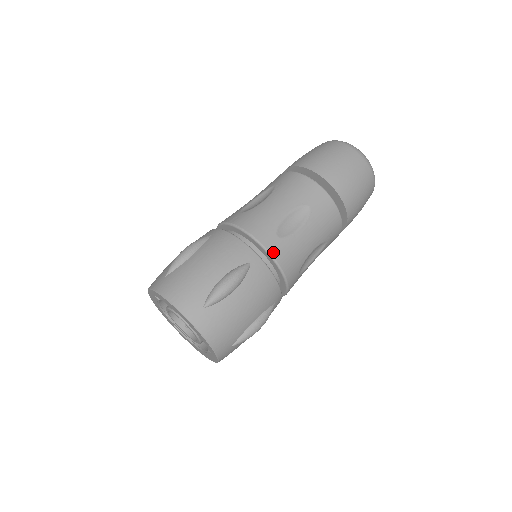
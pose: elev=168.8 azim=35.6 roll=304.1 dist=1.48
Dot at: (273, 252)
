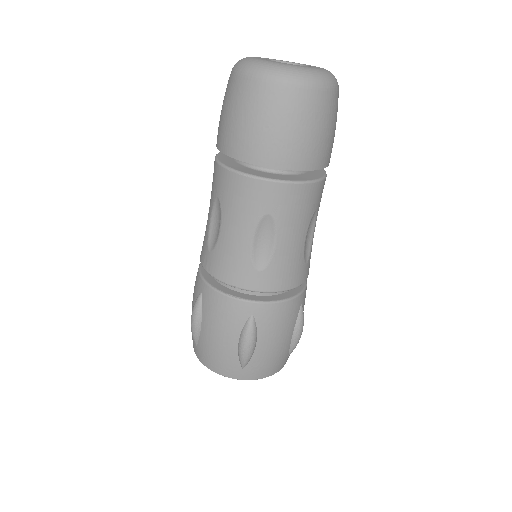
Dot at: (265, 288)
